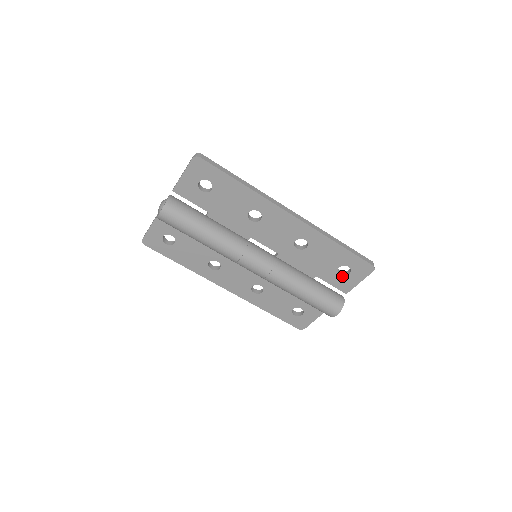
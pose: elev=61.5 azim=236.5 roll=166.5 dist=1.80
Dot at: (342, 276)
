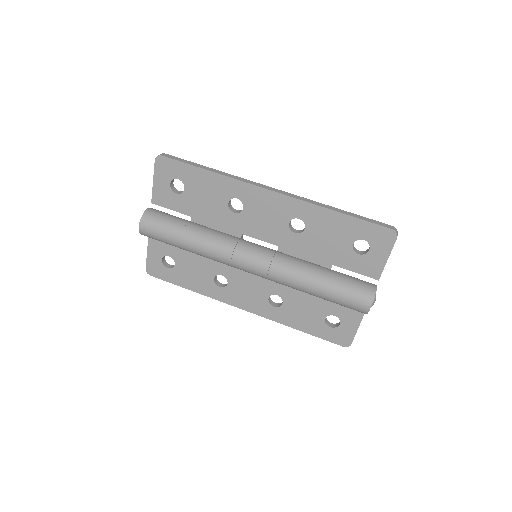
Dot at: (362, 256)
